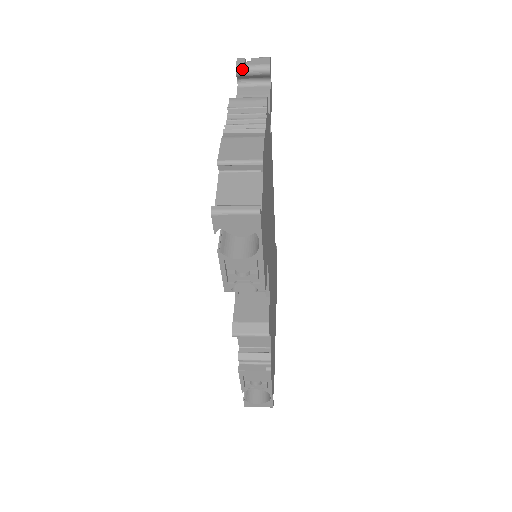
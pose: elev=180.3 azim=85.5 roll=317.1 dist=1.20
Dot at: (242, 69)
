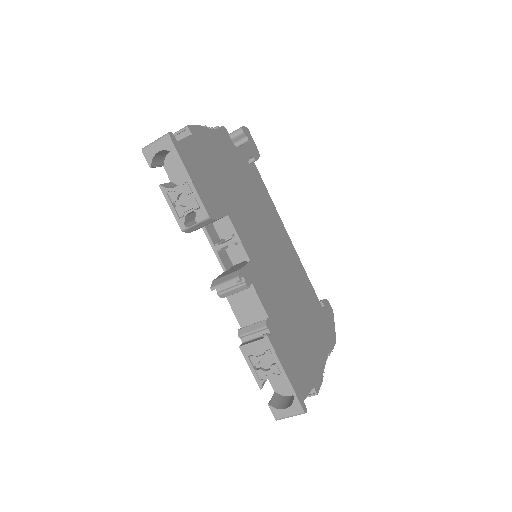
Dot at: occluded
